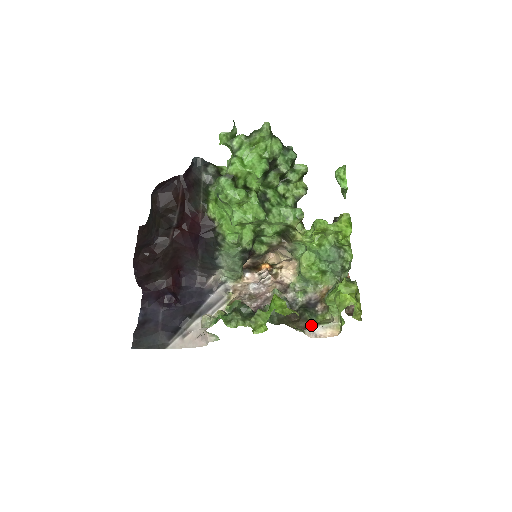
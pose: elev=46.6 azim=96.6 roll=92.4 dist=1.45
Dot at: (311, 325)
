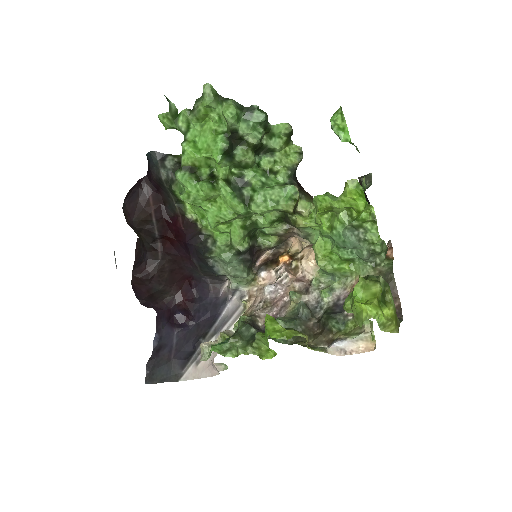
Dot at: (336, 339)
